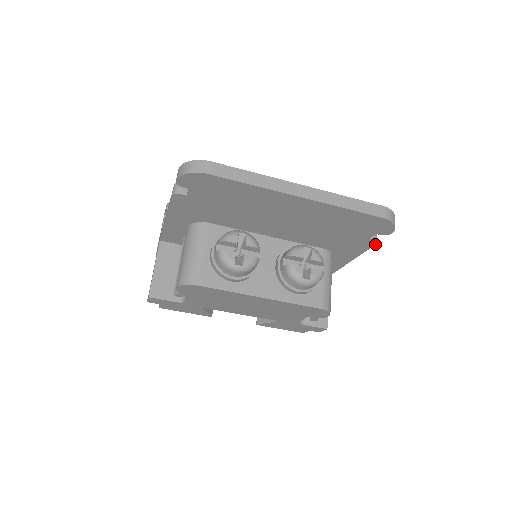
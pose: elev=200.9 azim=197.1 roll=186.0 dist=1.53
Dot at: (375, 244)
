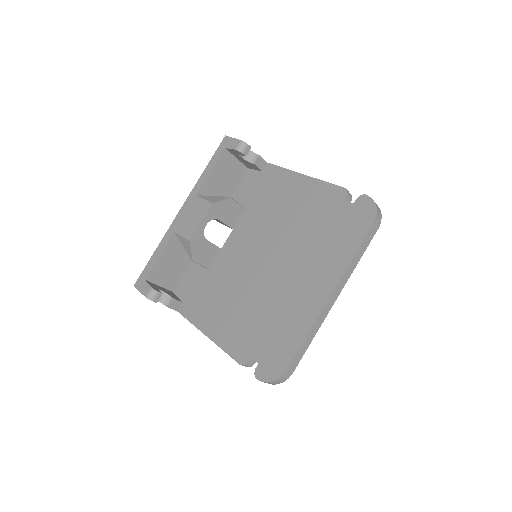
Dot at: occluded
